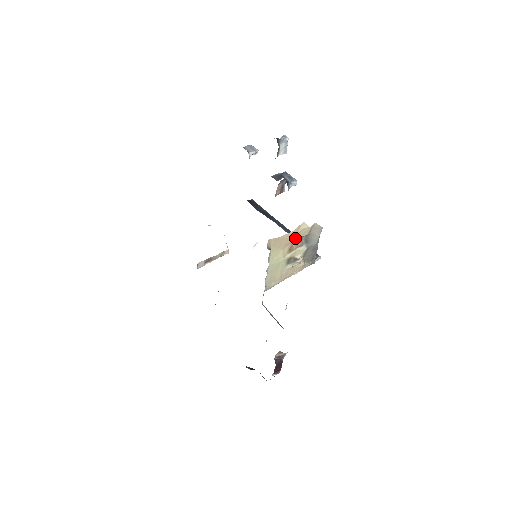
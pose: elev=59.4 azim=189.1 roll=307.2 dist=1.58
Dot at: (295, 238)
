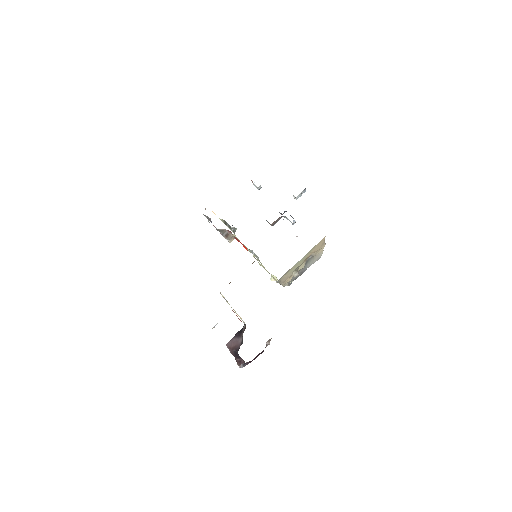
Dot at: (316, 251)
